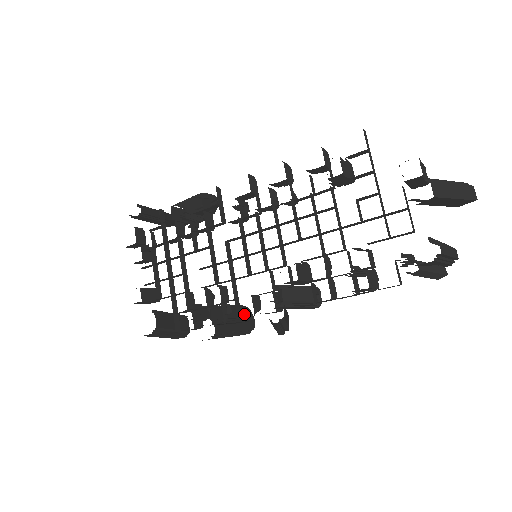
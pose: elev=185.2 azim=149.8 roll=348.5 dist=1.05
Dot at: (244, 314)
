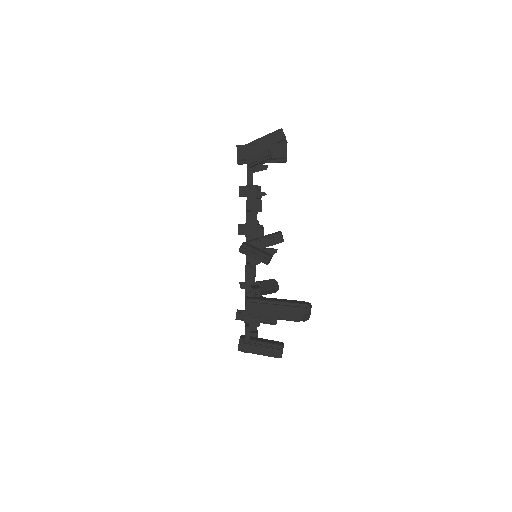
Dot at: occluded
